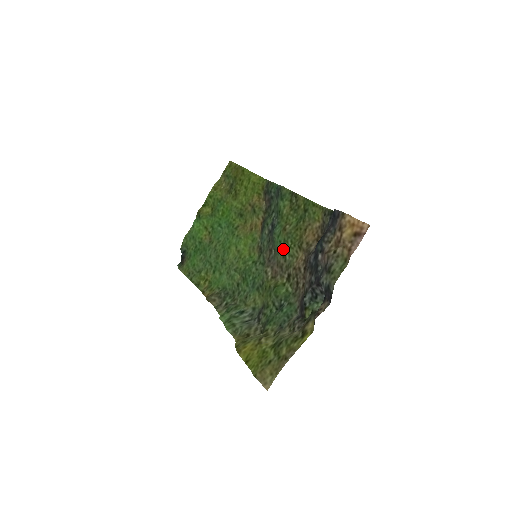
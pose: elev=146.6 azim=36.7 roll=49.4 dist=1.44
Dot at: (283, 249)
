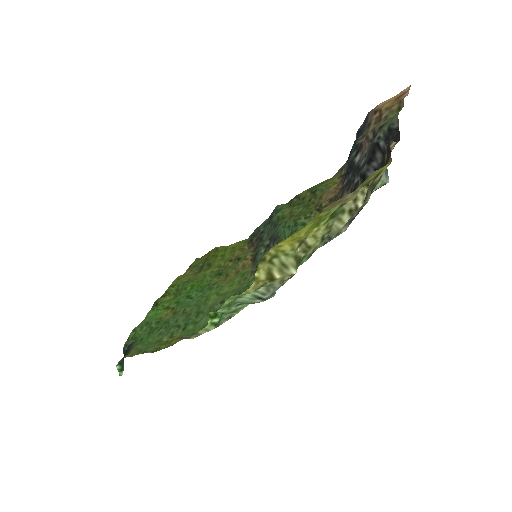
Dot at: (295, 226)
